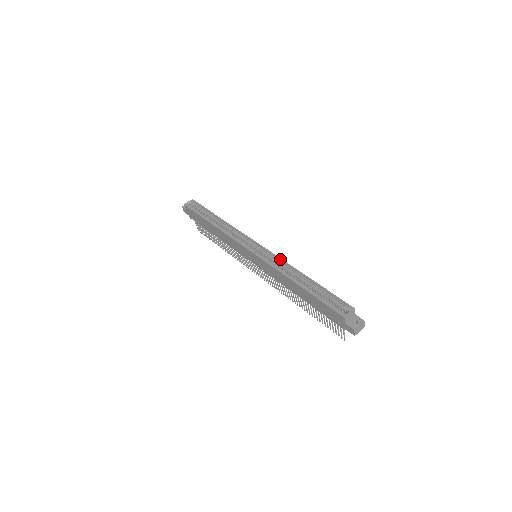
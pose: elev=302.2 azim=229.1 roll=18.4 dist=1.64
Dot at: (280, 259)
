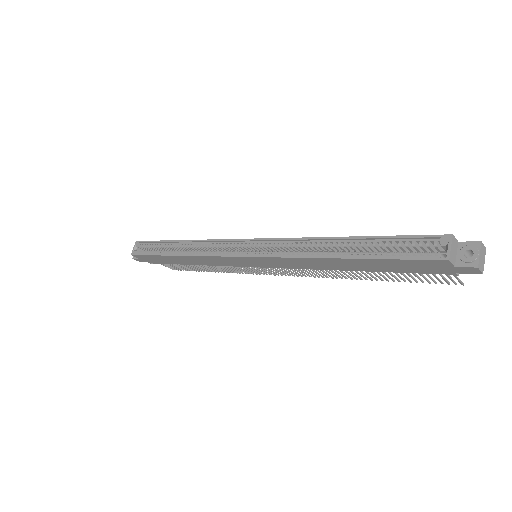
Dot at: (289, 239)
